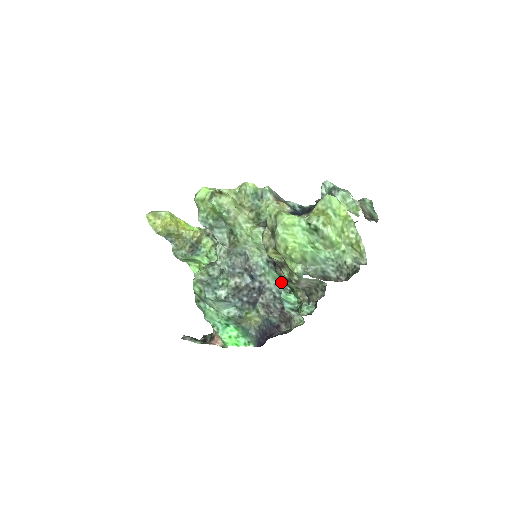
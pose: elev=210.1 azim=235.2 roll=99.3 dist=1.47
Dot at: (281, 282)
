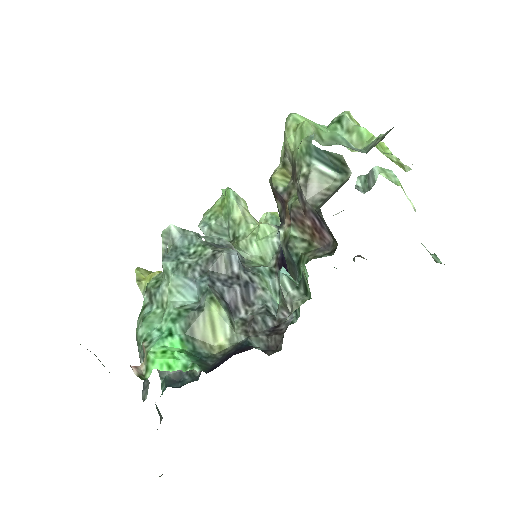
Dot at: occluded
